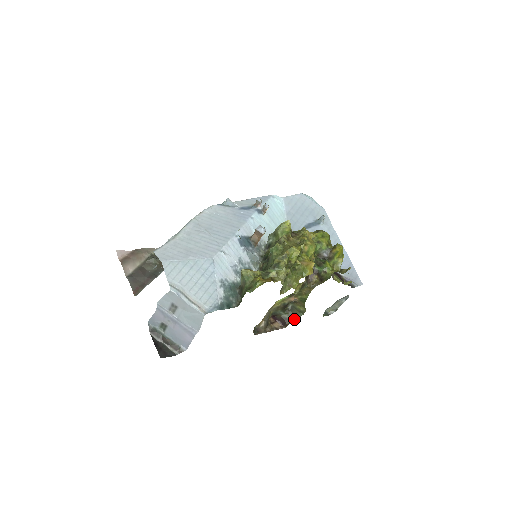
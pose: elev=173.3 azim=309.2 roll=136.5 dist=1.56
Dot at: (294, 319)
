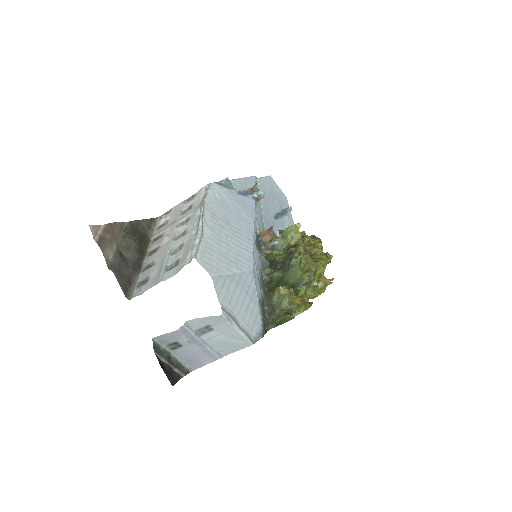
Dot at: occluded
